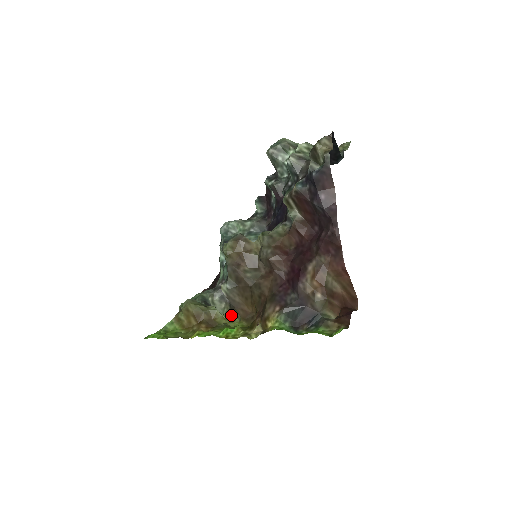
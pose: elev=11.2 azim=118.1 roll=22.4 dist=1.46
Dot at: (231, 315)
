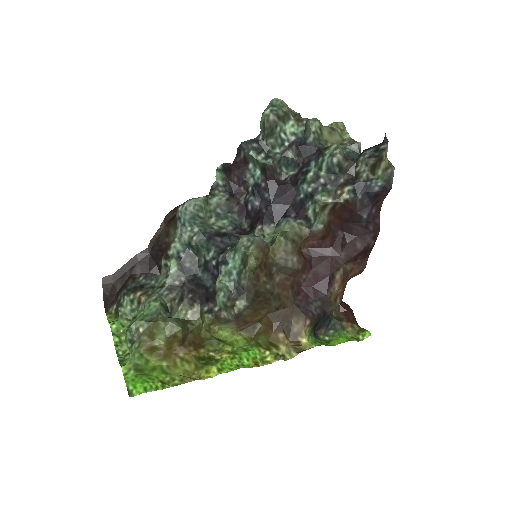
Dot at: (212, 324)
